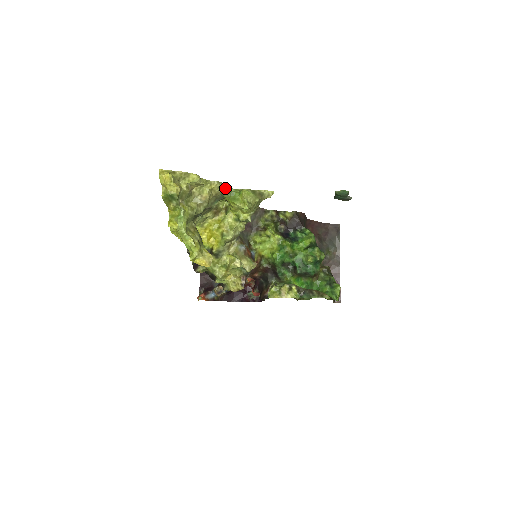
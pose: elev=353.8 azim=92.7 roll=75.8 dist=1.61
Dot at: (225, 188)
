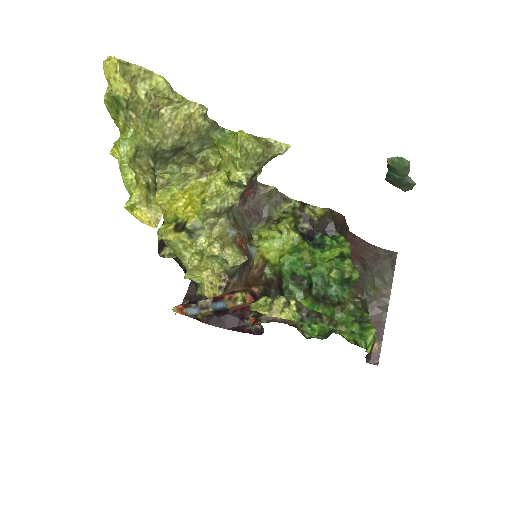
Dot at: (215, 124)
